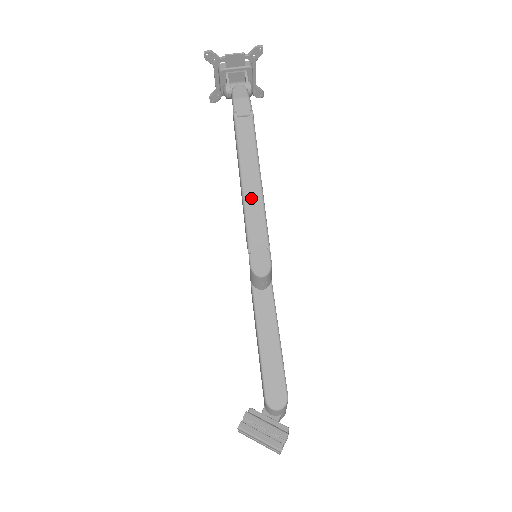
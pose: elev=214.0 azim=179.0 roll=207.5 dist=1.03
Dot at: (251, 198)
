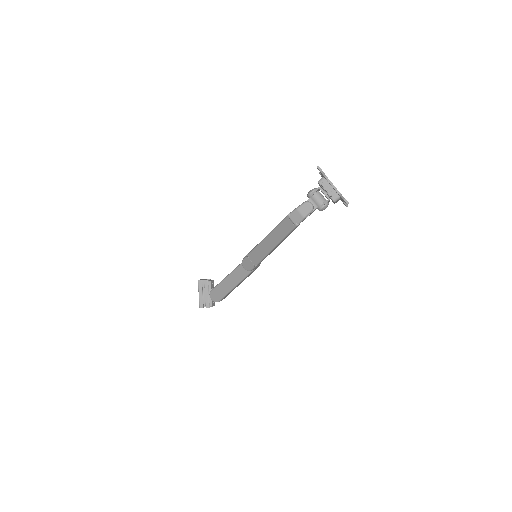
Dot at: (265, 245)
